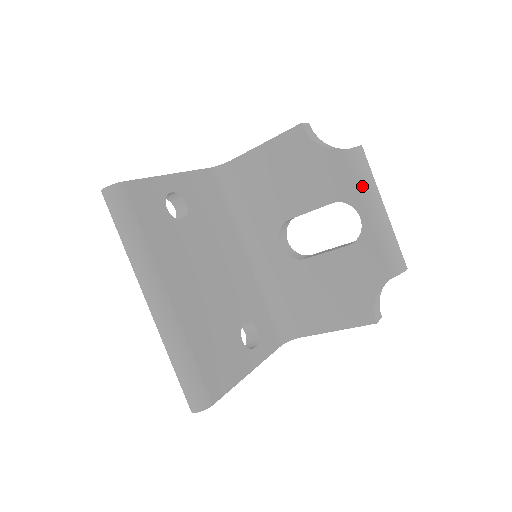
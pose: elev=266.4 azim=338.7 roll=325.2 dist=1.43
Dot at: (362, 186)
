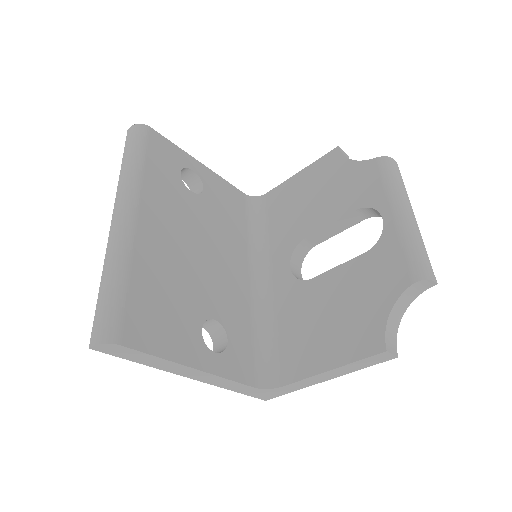
Dot at: (389, 187)
